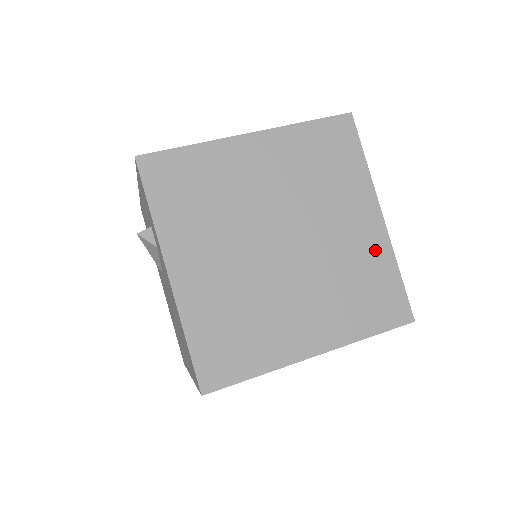
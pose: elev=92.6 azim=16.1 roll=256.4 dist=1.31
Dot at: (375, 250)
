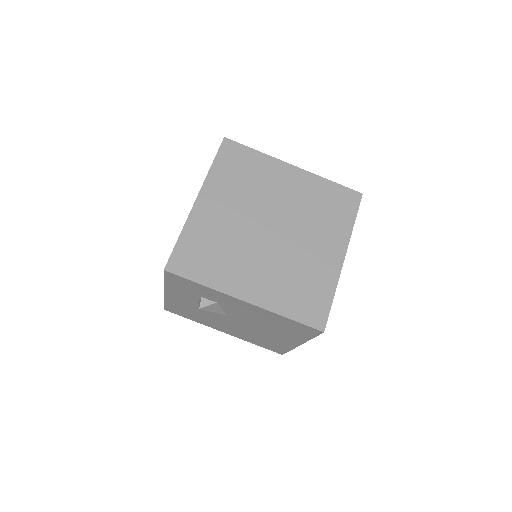
Dot at: (310, 184)
